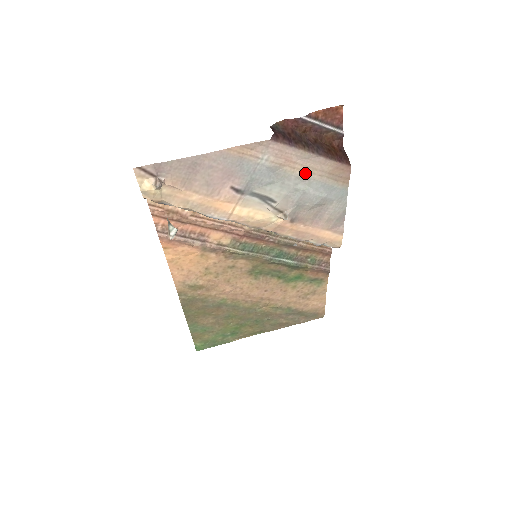
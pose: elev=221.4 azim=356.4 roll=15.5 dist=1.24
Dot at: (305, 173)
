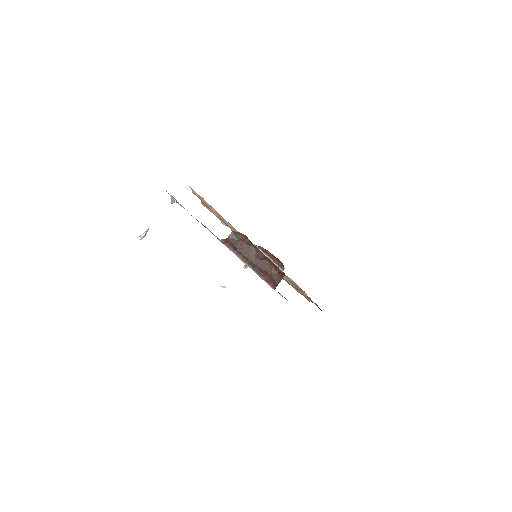
Dot at: occluded
